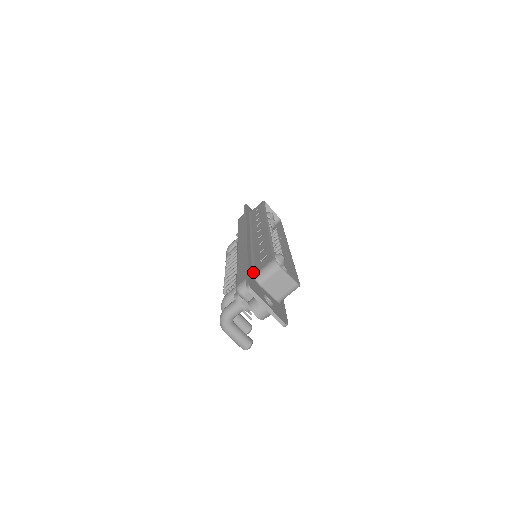
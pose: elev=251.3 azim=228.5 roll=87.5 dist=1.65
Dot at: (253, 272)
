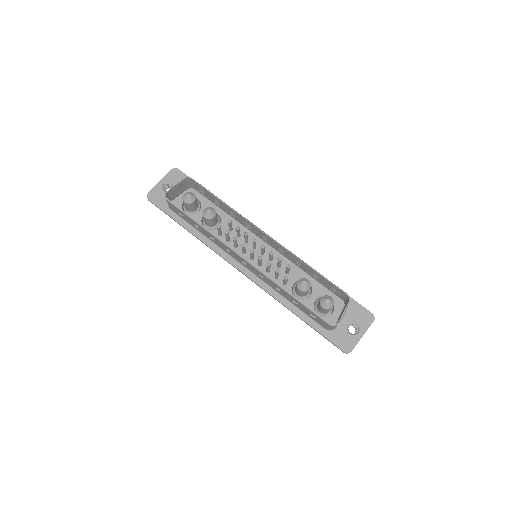
Dot at: (321, 327)
